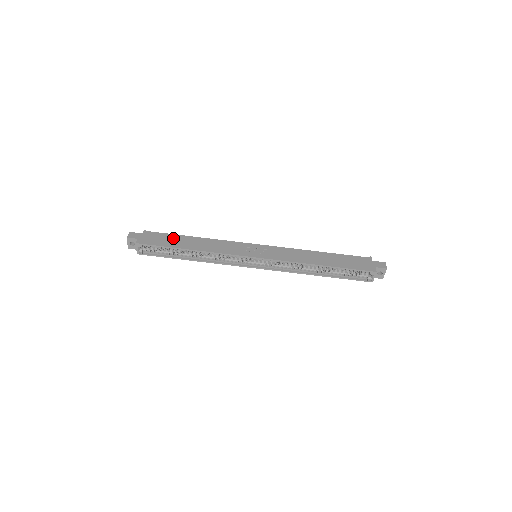
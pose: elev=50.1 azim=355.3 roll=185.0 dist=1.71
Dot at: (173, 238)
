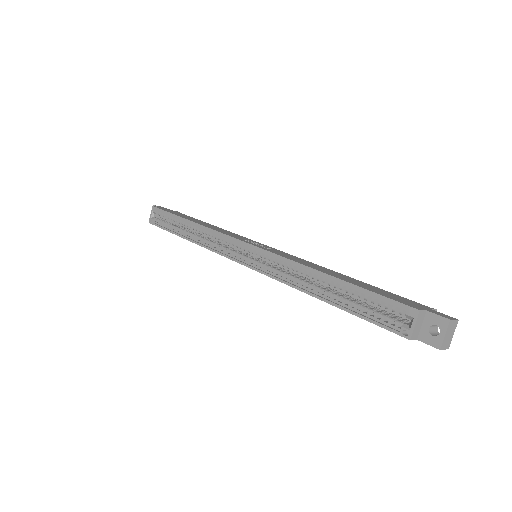
Dot at: (190, 217)
